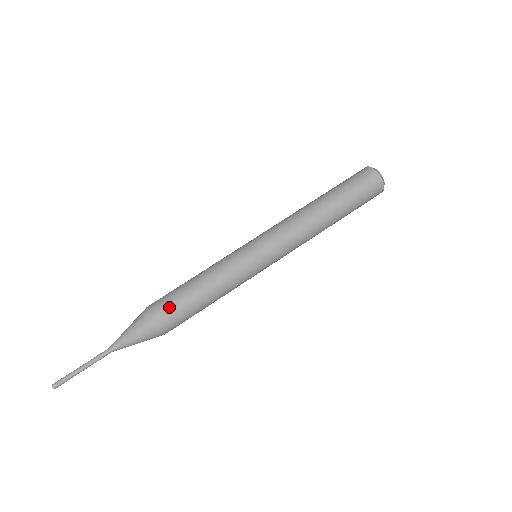
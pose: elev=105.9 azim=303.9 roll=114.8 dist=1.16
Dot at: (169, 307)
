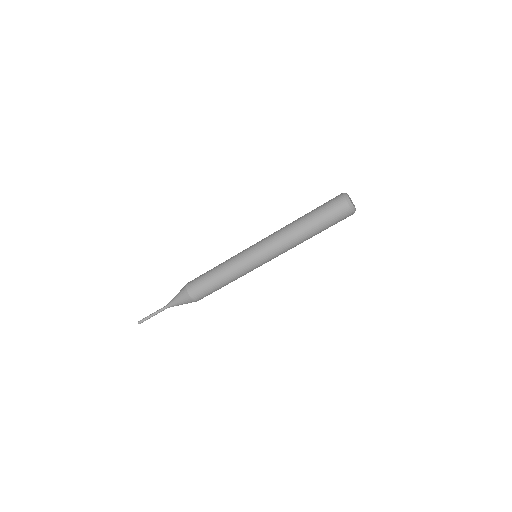
Dot at: (196, 284)
